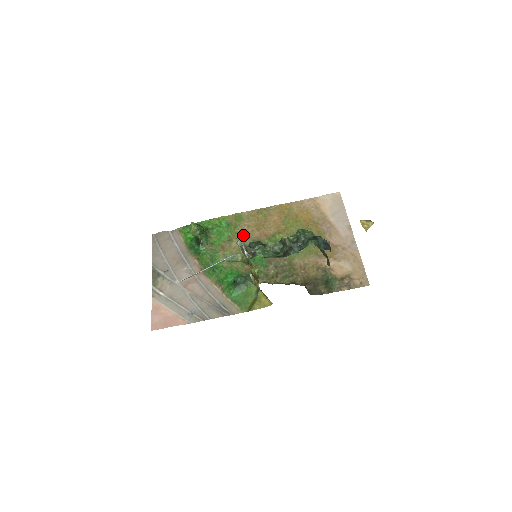
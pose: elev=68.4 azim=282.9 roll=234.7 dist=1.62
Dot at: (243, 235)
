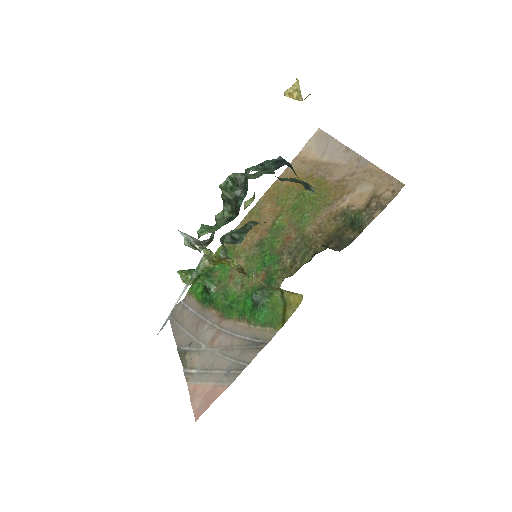
Dot at: (244, 249)
